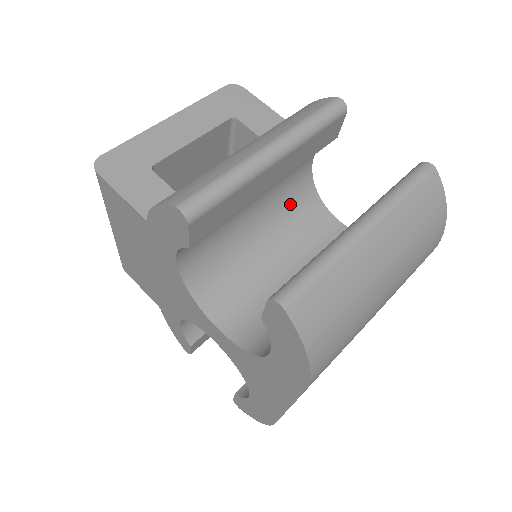
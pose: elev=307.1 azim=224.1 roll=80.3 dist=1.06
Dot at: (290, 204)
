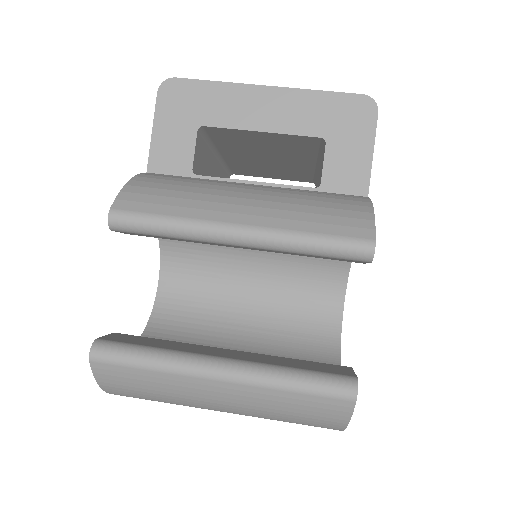
Dot at: occluded
